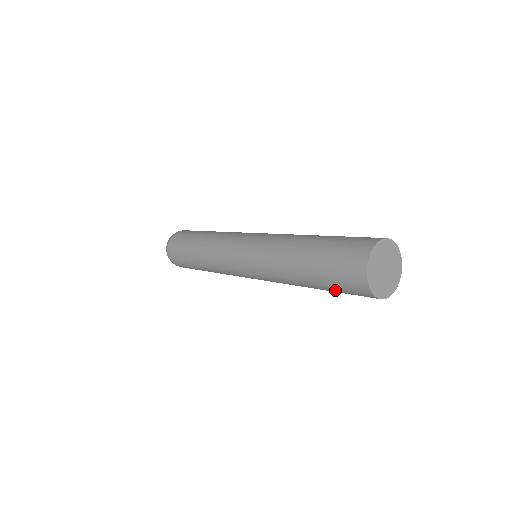
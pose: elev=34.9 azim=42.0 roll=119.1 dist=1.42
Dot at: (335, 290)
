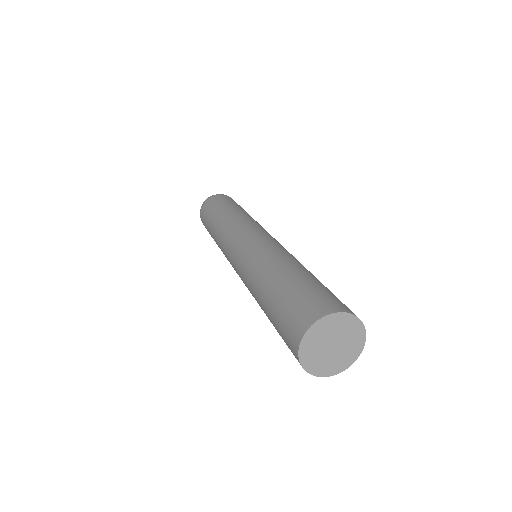
Dot at: occluded
